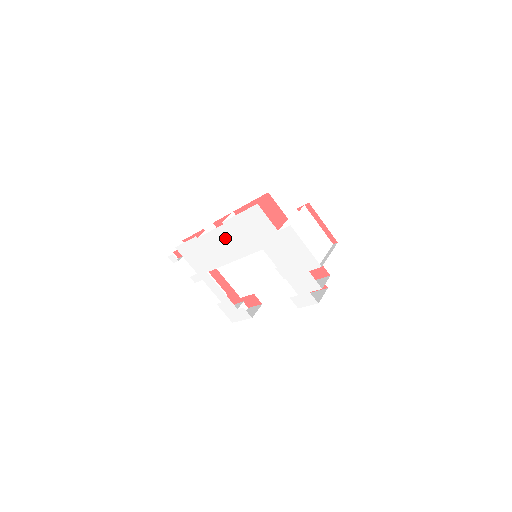
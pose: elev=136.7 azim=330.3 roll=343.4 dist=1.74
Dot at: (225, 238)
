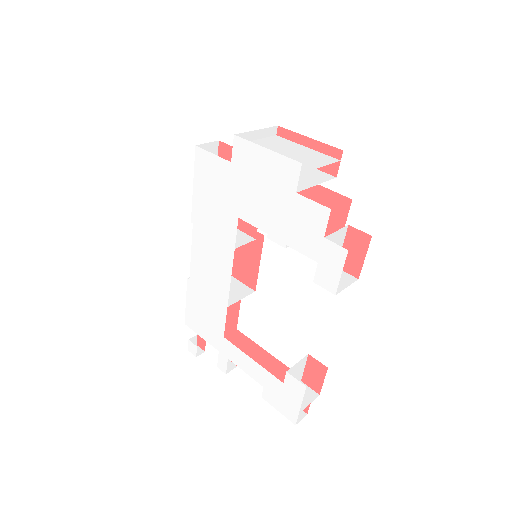
Dot at: (205, 247)
